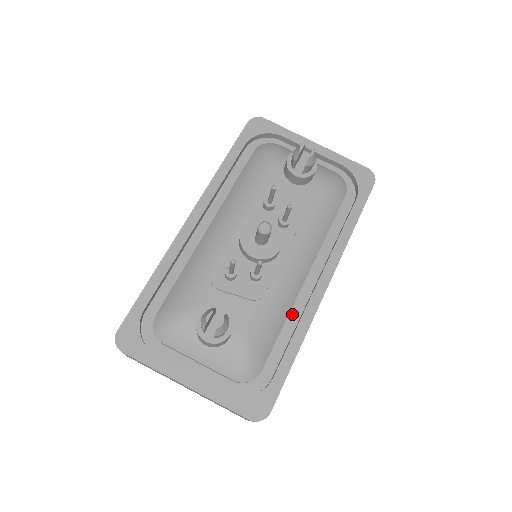
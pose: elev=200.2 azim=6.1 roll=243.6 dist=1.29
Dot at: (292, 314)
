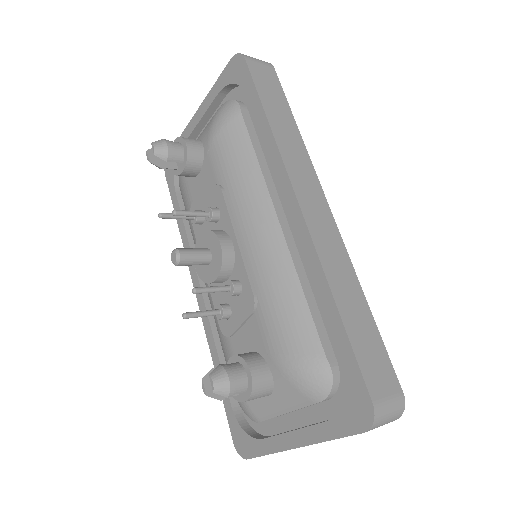
Dot at: (309, 271)
